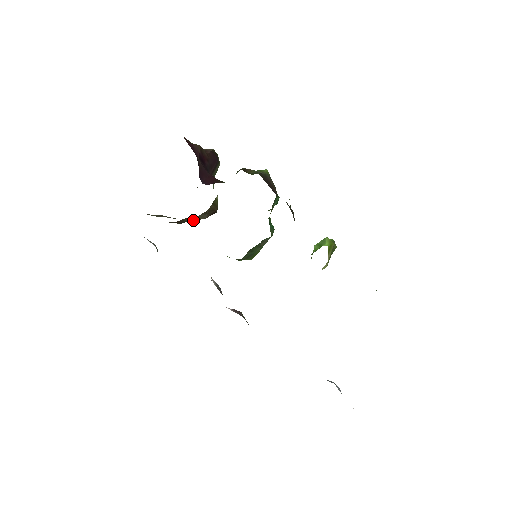
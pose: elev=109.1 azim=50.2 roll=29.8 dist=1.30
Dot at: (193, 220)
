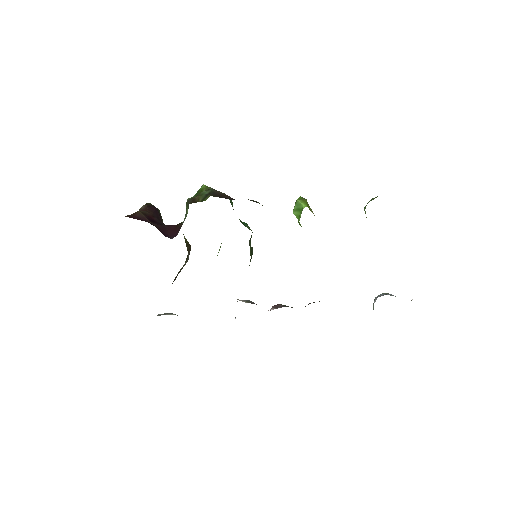
Dot at: occluded
